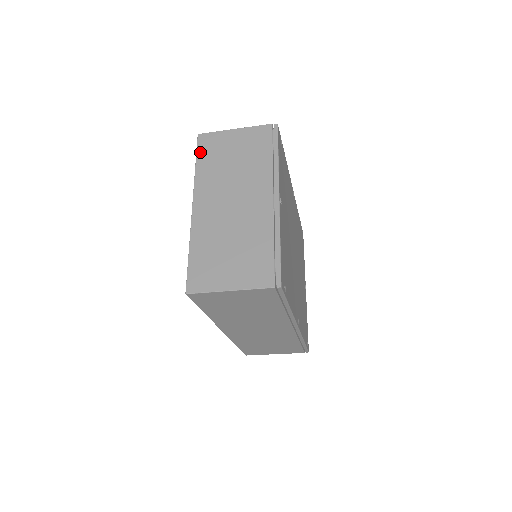
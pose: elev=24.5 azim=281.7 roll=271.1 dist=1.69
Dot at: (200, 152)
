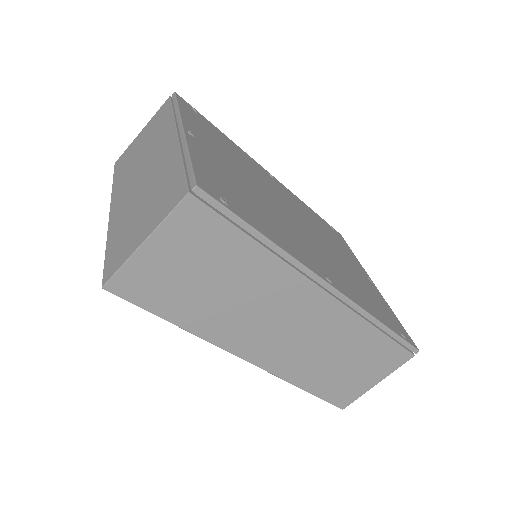
Dot at: (116, 171)
